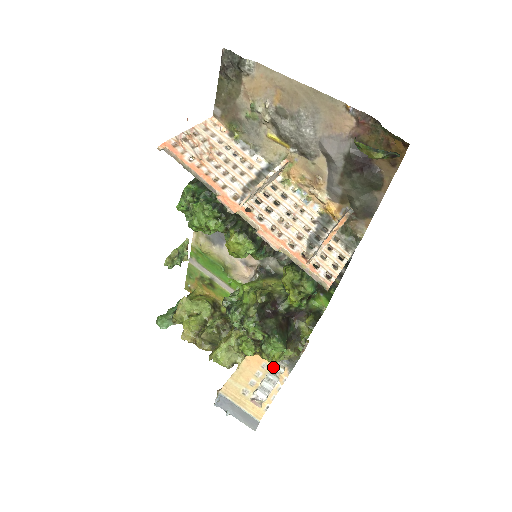
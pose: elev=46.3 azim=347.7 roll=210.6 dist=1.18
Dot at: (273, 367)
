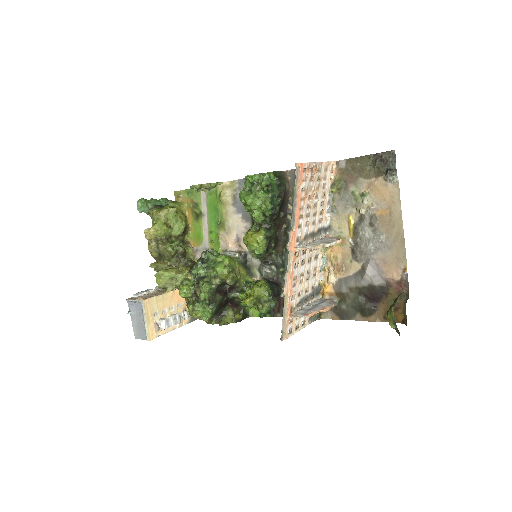
Dot at: (183, 311)
